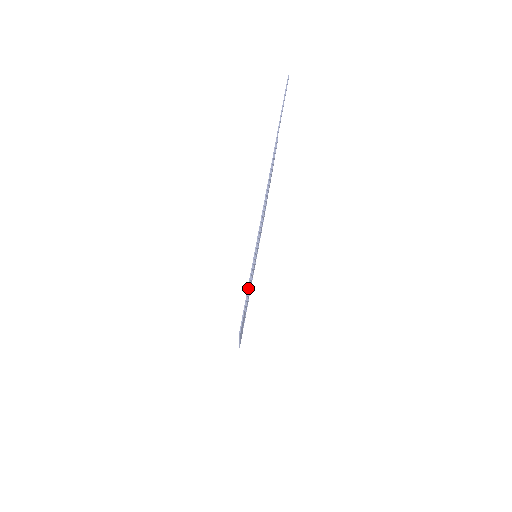
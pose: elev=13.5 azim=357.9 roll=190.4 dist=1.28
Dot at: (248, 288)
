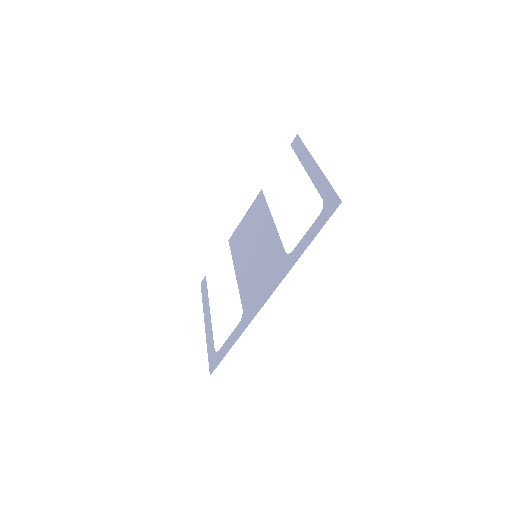
Dot at: occluded
